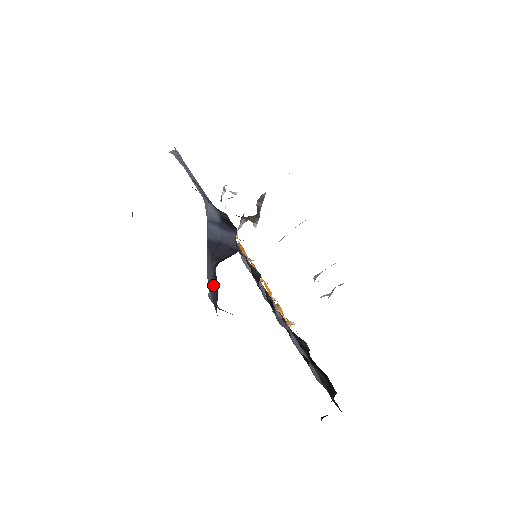
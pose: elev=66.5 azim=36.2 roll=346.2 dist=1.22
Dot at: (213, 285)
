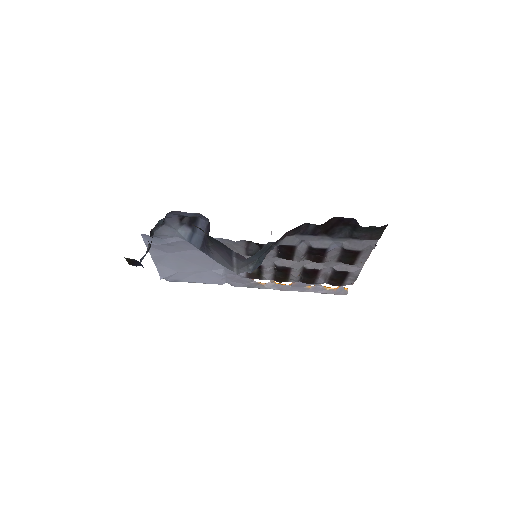
Dot at: (224, 255)
